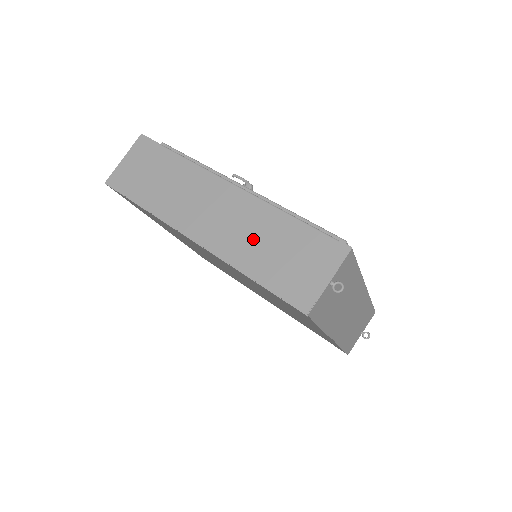
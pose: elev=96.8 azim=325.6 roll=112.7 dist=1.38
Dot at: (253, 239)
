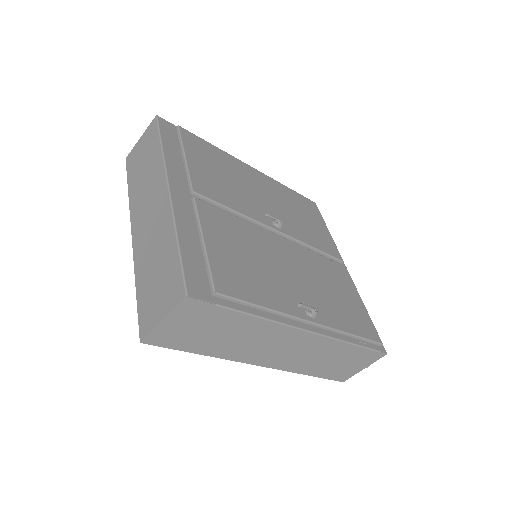
Dot at: (318, 360)
